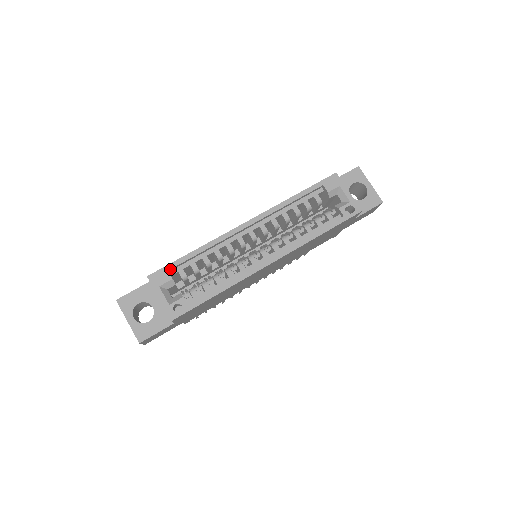
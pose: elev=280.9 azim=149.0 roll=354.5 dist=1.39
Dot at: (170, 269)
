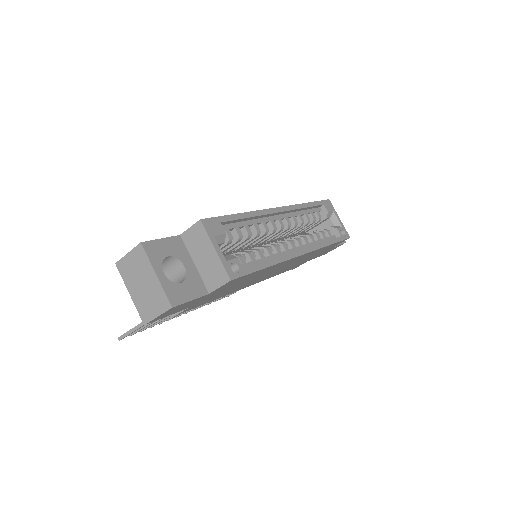
Dot at: (222, 222)
